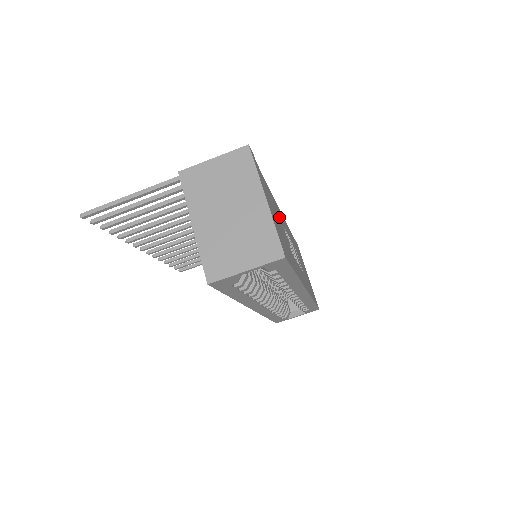
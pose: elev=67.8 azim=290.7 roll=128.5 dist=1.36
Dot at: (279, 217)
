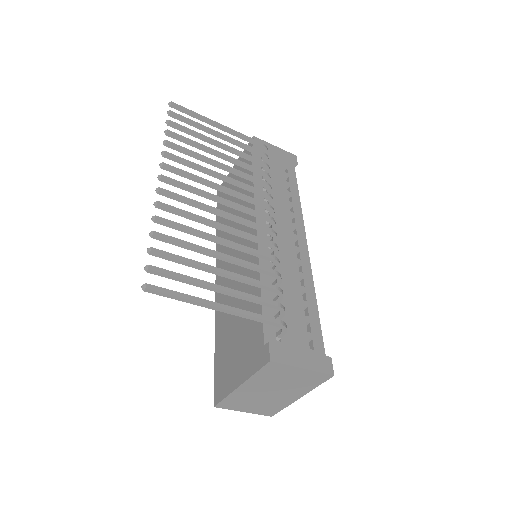
Dot at: occluded
